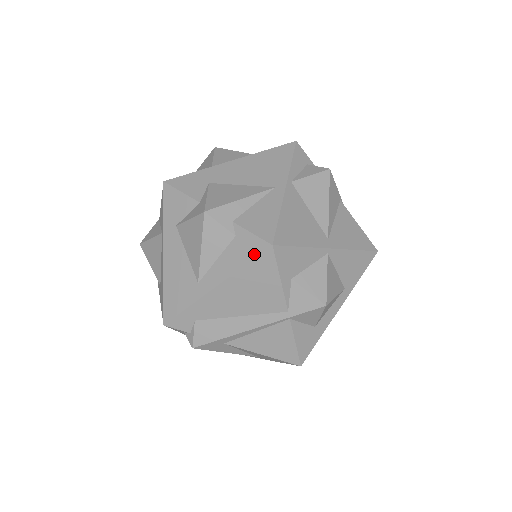
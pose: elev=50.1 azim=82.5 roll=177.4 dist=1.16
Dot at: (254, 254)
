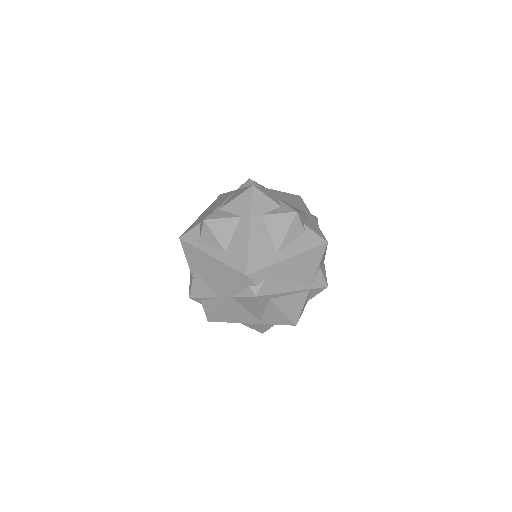
Dot at: (317, 244)
